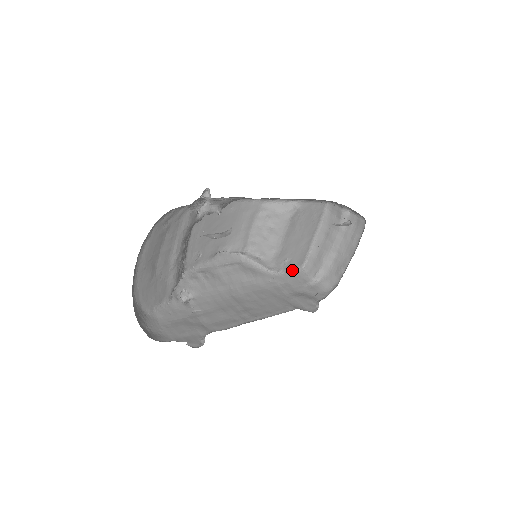
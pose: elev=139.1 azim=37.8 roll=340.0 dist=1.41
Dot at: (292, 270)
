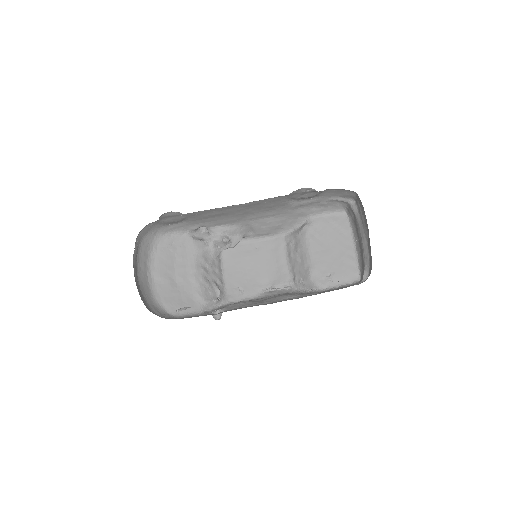
Dot at: (345, 285)
